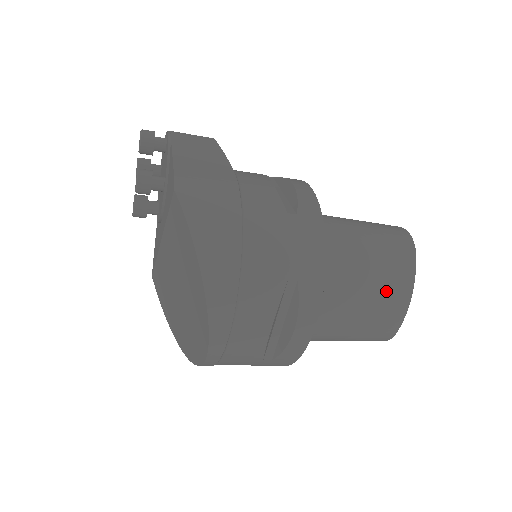
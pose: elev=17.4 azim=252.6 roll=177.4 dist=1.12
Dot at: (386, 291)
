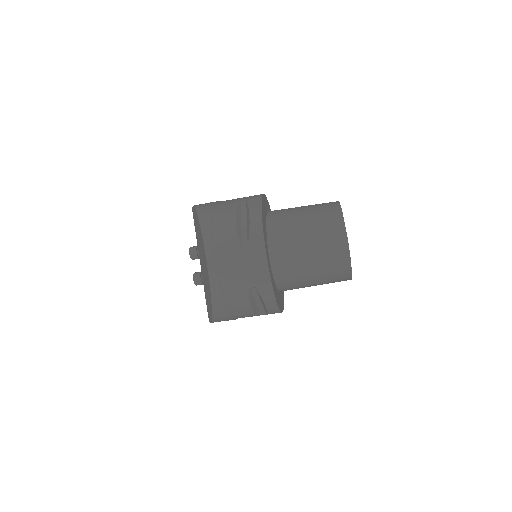
Dot at: (321, 213)
